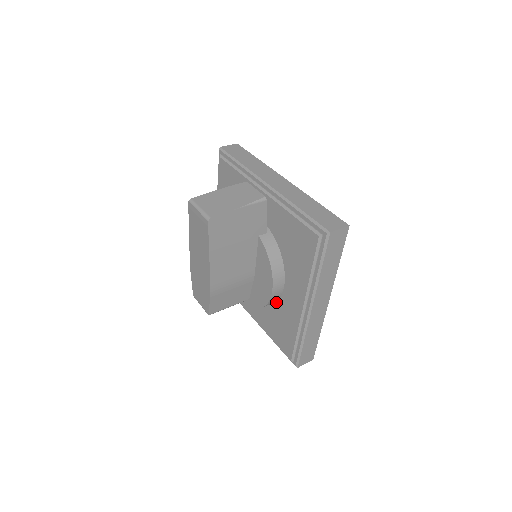
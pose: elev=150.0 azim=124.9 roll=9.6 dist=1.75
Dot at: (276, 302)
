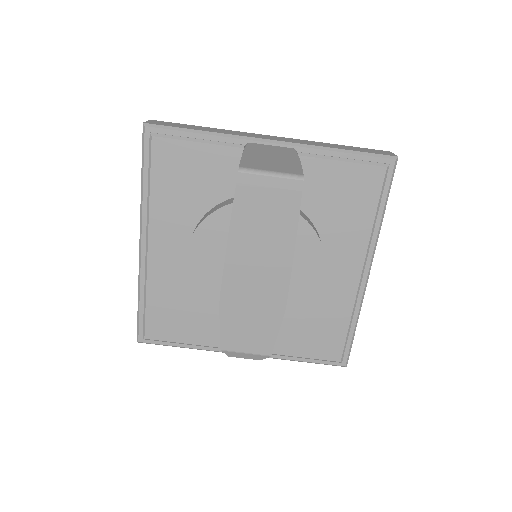
Dot at: occluded
